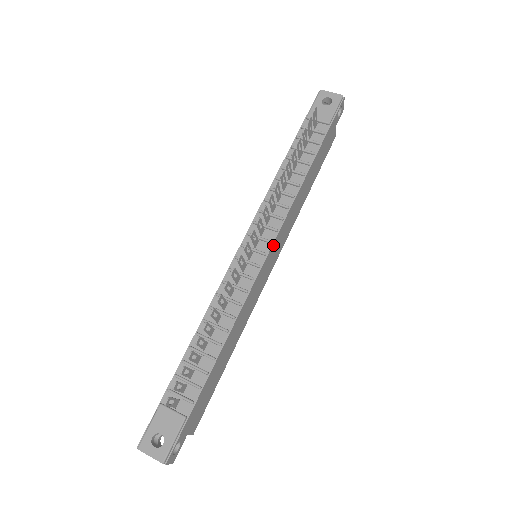
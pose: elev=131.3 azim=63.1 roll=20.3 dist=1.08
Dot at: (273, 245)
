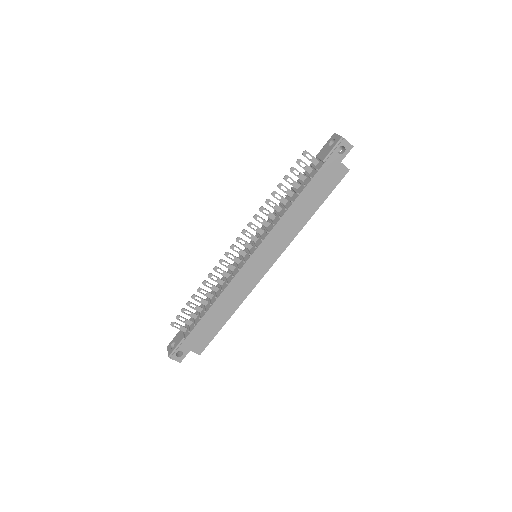
Dot at: (258, 250)
